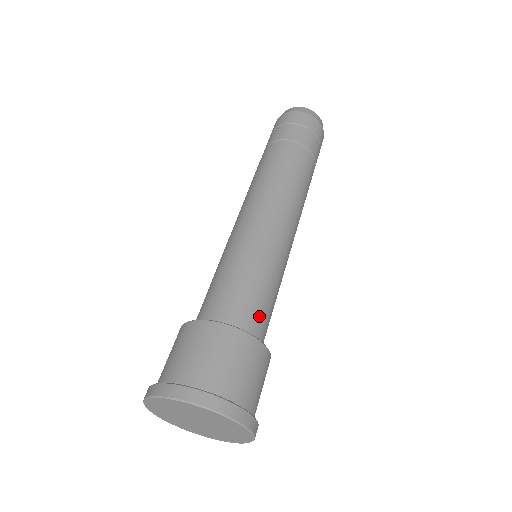
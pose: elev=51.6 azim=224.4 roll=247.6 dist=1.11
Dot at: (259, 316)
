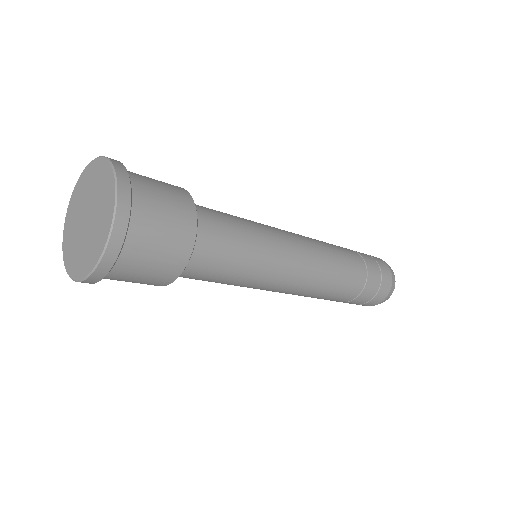
Dot at: (215, 233)
